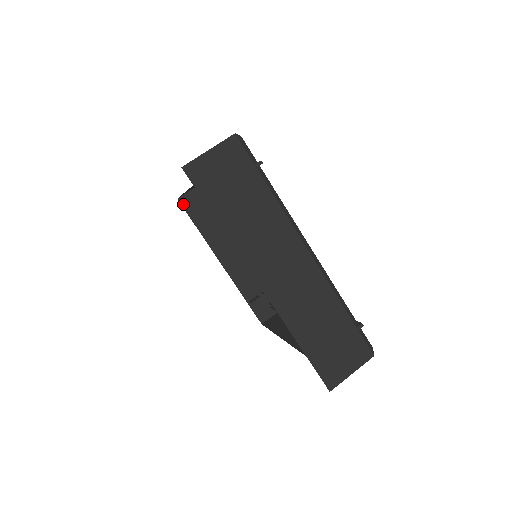
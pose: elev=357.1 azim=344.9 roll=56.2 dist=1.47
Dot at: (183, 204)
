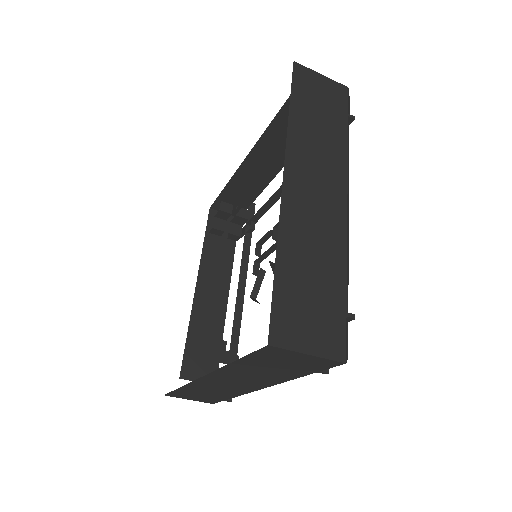
Dot at: (210, 215)
